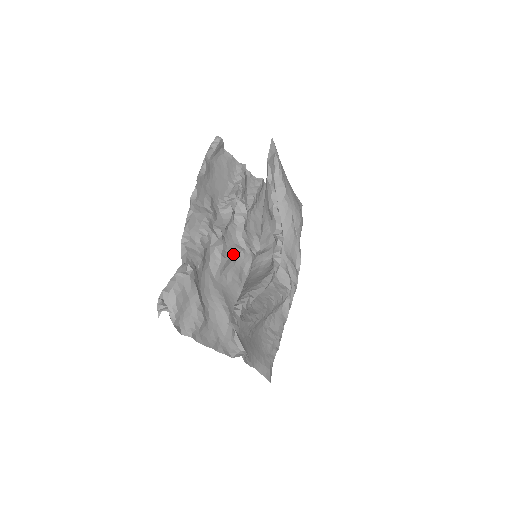
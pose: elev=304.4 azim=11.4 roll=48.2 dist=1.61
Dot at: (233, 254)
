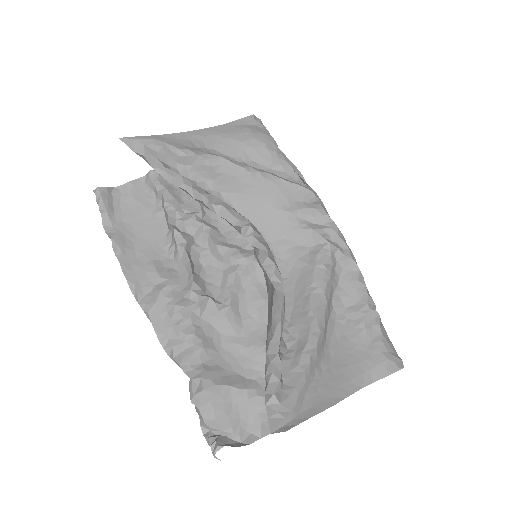
Dot at: (231, 288)
